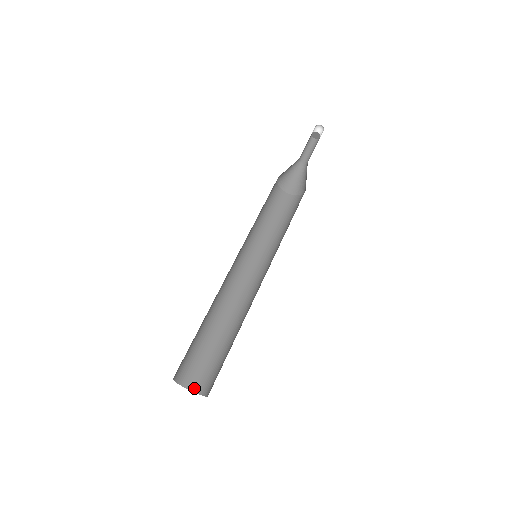
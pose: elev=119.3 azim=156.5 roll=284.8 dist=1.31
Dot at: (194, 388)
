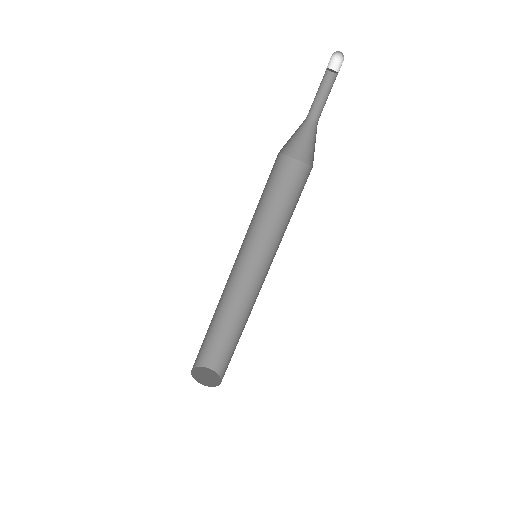
Dot at: (212, 367)
